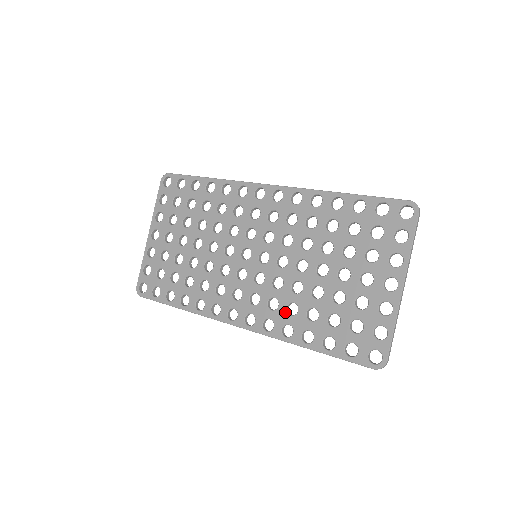
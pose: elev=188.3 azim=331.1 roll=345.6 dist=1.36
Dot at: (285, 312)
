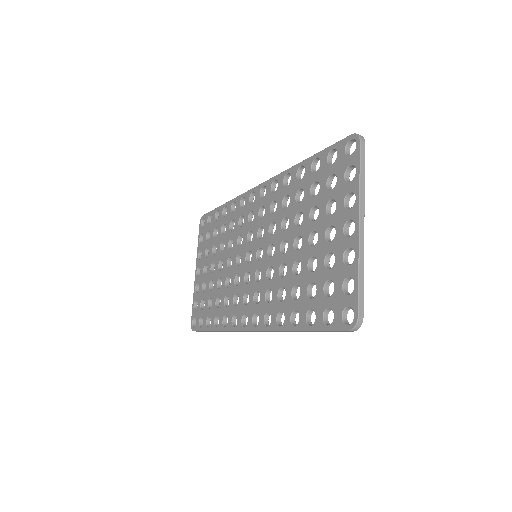
Dot at: (277, 300)
